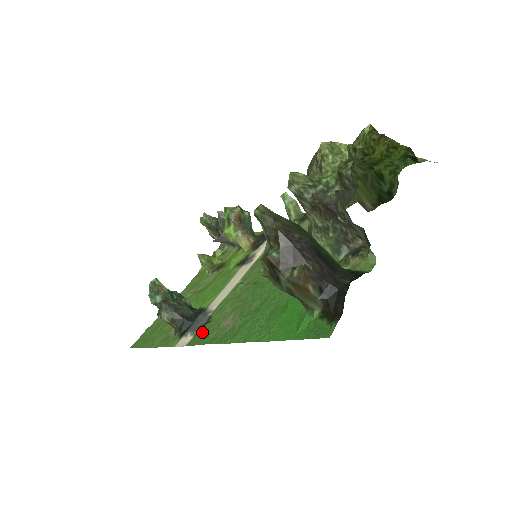
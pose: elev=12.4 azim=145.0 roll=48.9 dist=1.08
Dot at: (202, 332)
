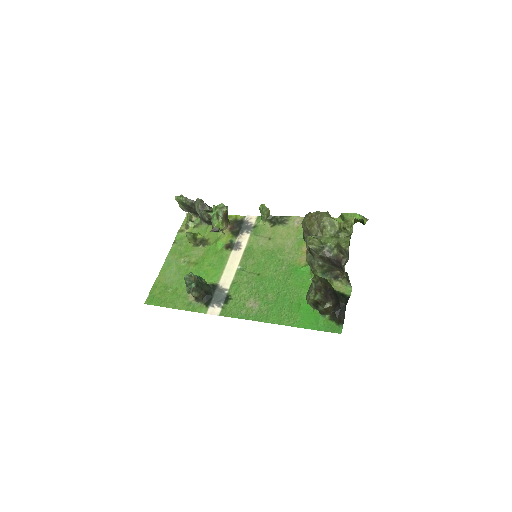
Dot at: (230, 307)
